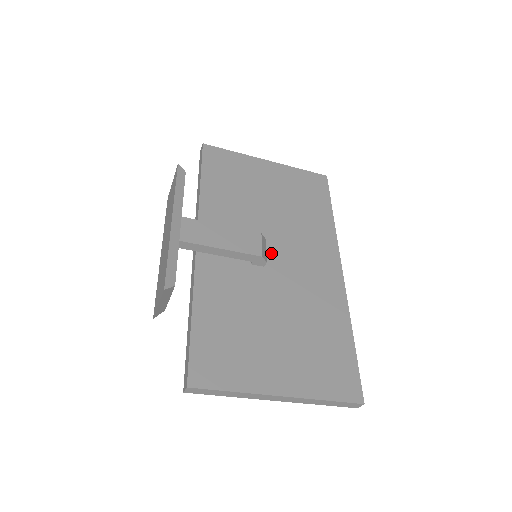
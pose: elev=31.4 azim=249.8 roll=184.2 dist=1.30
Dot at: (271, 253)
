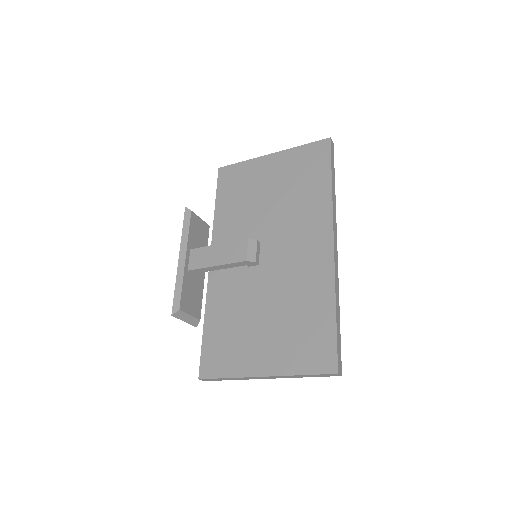
Dot at: (266, 249)
